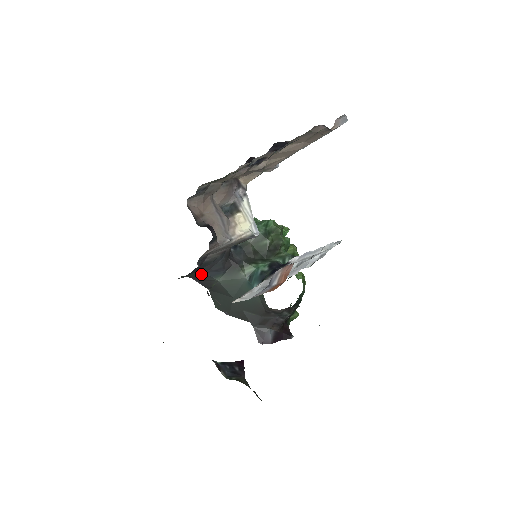
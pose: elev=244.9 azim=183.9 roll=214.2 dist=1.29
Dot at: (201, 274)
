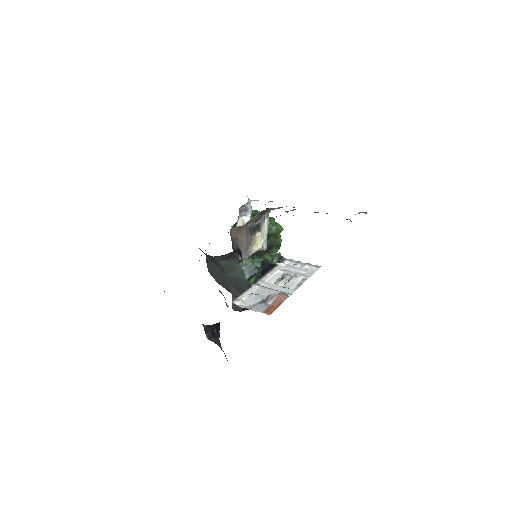
Dot at: occluded
